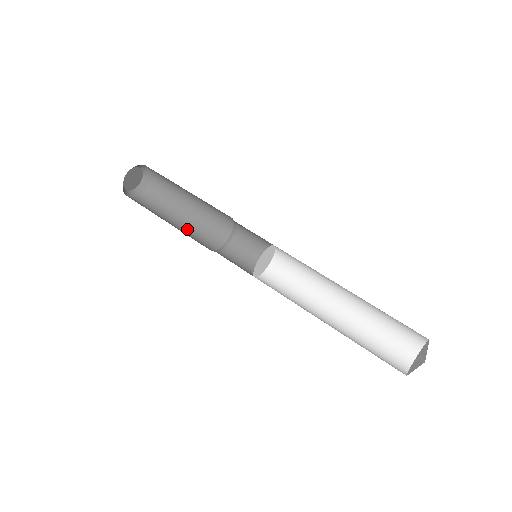
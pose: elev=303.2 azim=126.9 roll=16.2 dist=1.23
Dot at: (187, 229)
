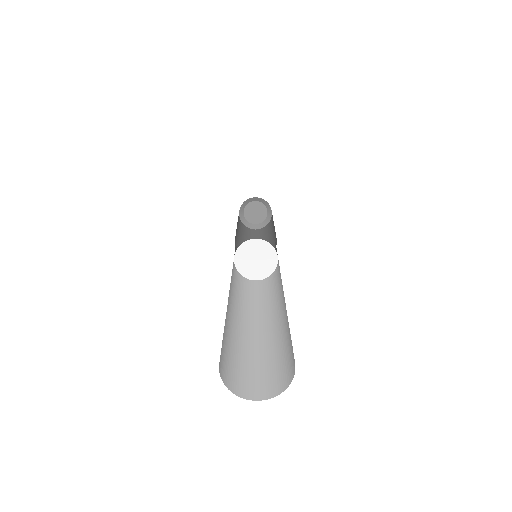
Dot at: (239, 238)
